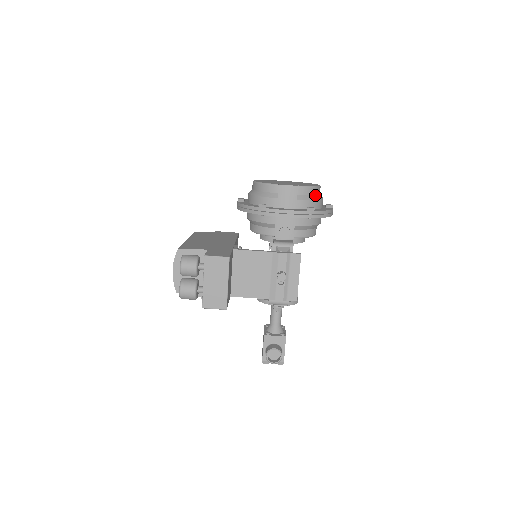
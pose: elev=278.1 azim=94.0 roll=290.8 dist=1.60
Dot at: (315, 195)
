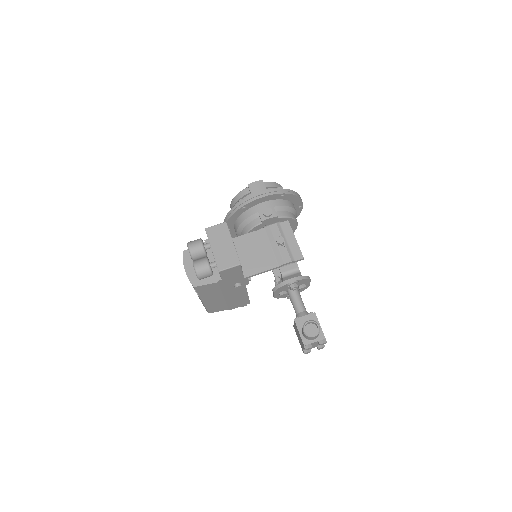
Dot at: occluded
